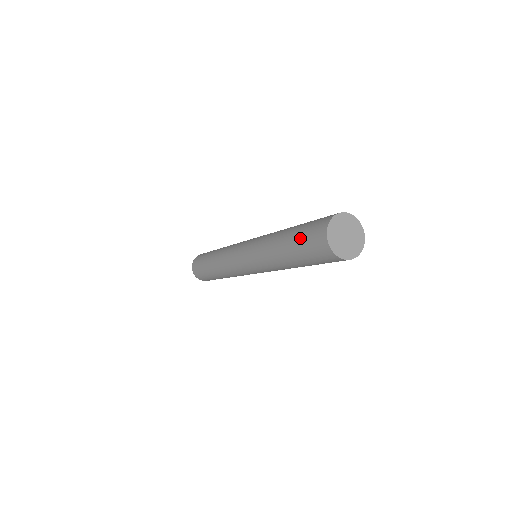
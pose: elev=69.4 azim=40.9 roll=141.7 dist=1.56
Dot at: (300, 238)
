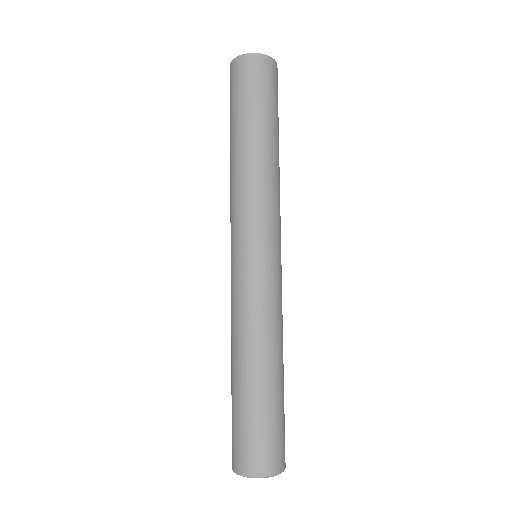
Dot at: (233, 104)
